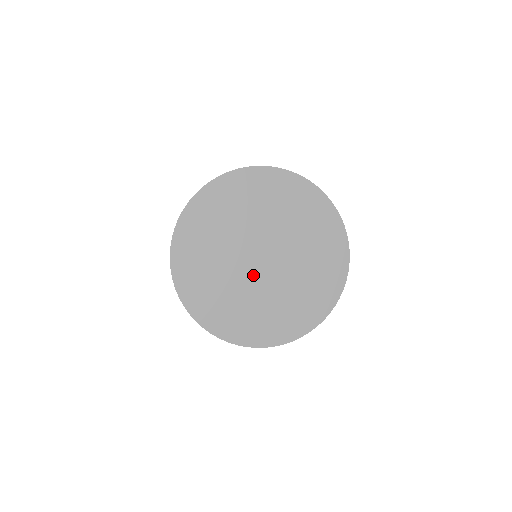
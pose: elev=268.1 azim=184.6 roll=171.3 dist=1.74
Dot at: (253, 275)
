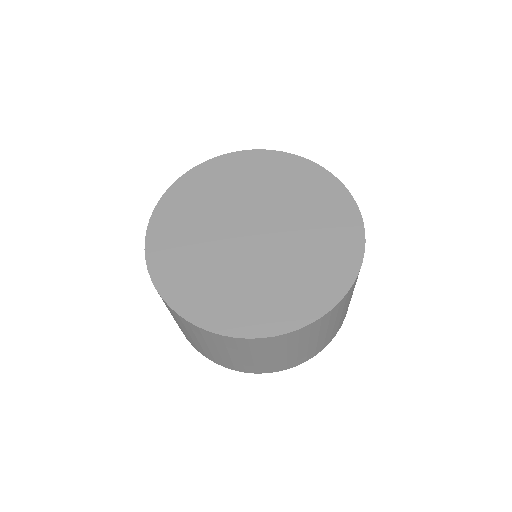
Dot at: (263, 252)
